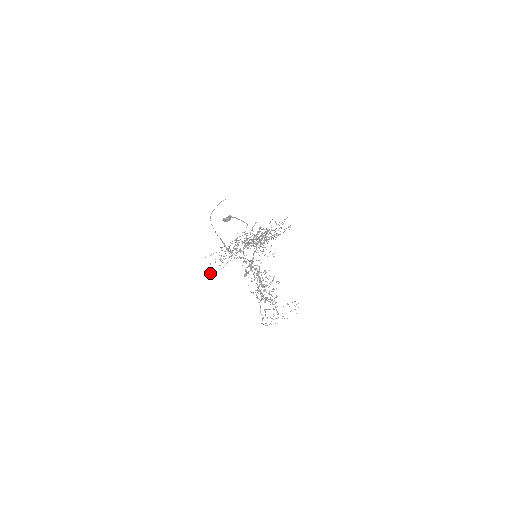
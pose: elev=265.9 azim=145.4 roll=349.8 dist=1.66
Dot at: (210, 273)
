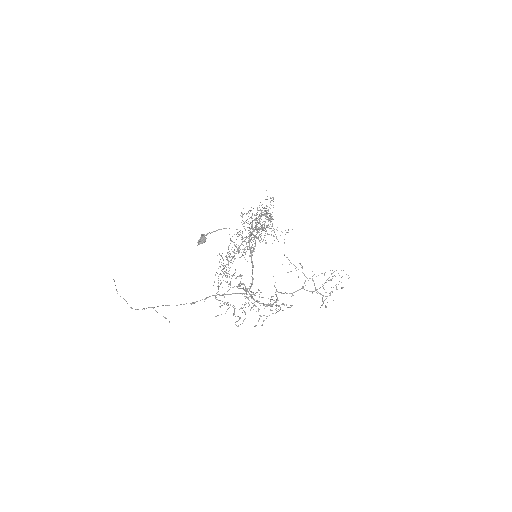
Dot at: occluded
